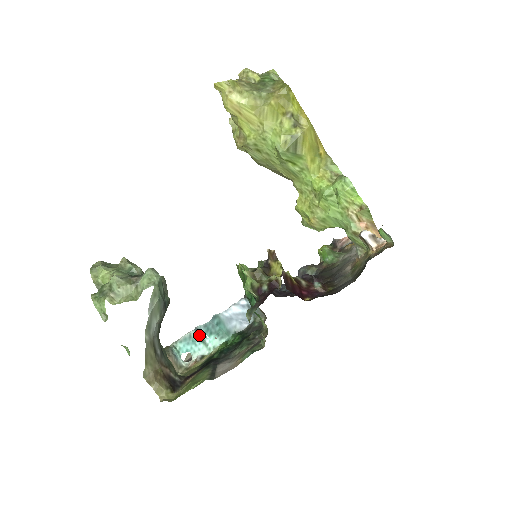
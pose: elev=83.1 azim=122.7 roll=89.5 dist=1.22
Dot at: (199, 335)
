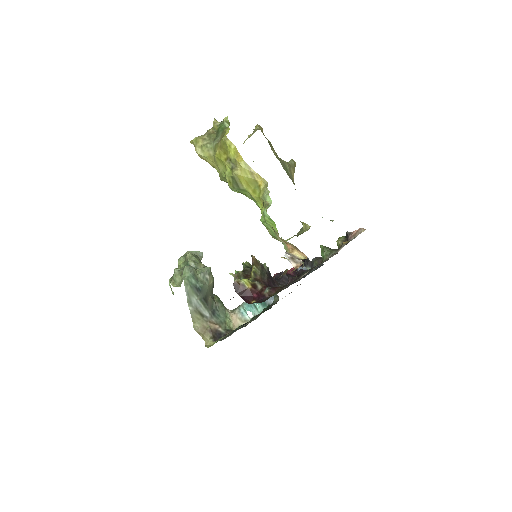
Dot at: occluded
